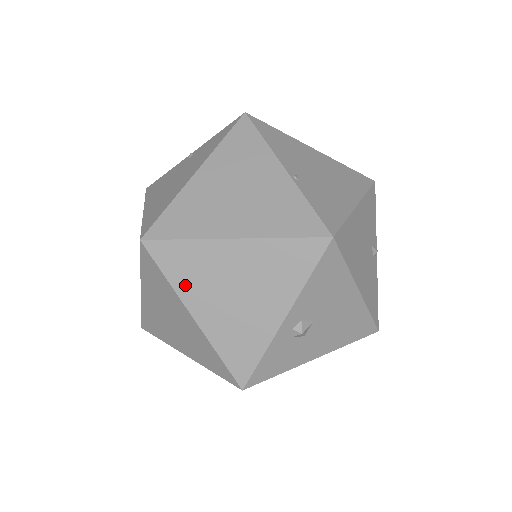
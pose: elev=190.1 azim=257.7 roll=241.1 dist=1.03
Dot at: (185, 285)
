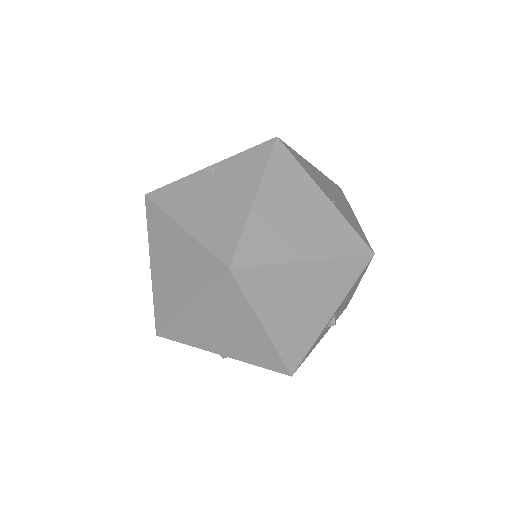
Dot at: (262, 302)
